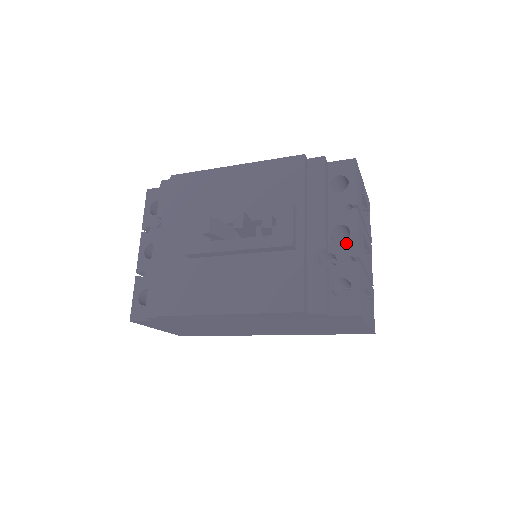
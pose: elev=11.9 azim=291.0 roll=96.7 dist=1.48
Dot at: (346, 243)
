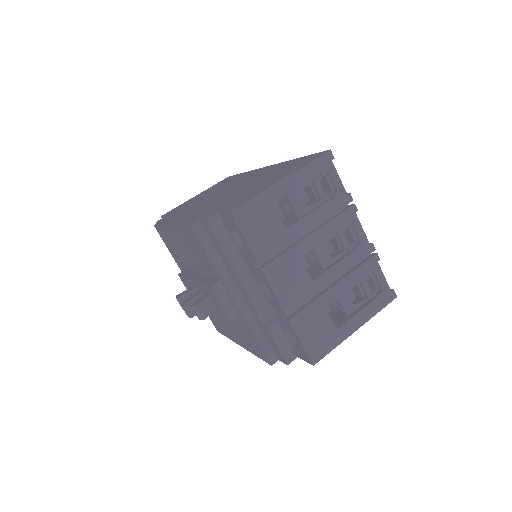
Dot at: (273, 301)
